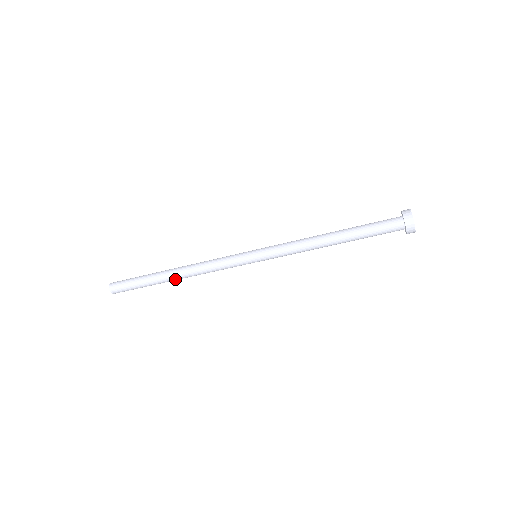
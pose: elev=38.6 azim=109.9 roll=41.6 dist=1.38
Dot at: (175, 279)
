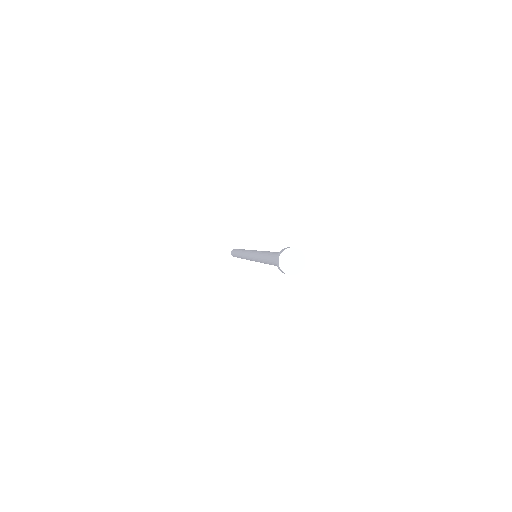
Dot at: occluded
